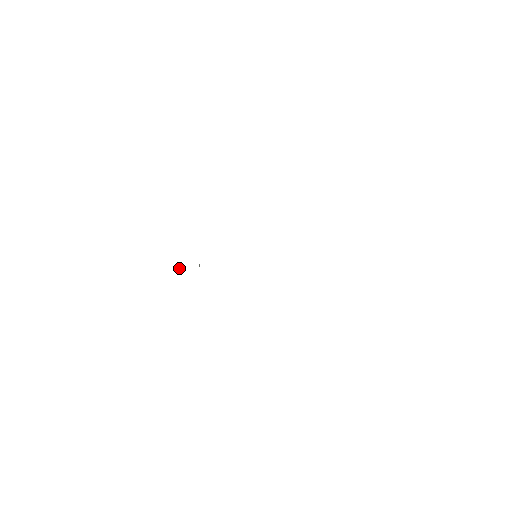
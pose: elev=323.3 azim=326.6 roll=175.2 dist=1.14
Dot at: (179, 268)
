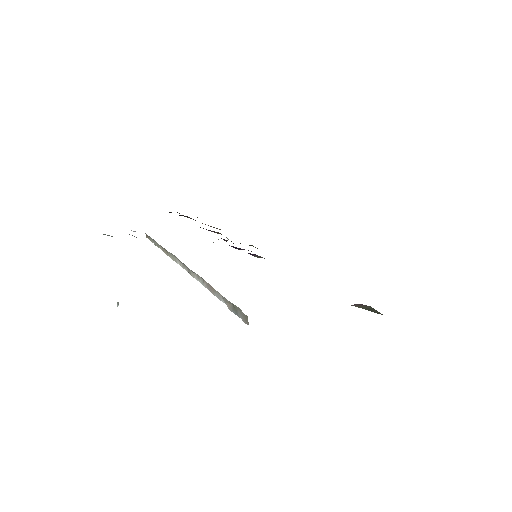
Dot at: (117, 306)
